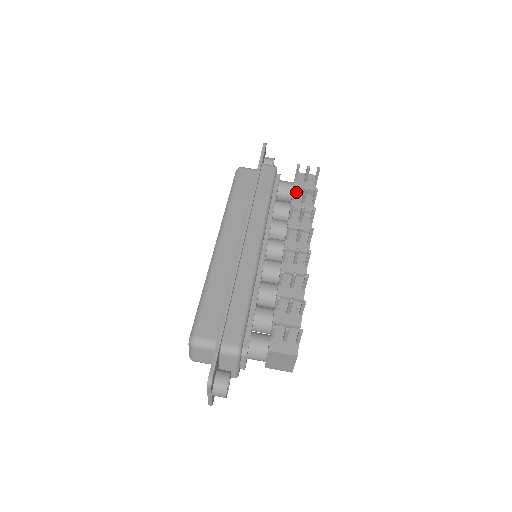
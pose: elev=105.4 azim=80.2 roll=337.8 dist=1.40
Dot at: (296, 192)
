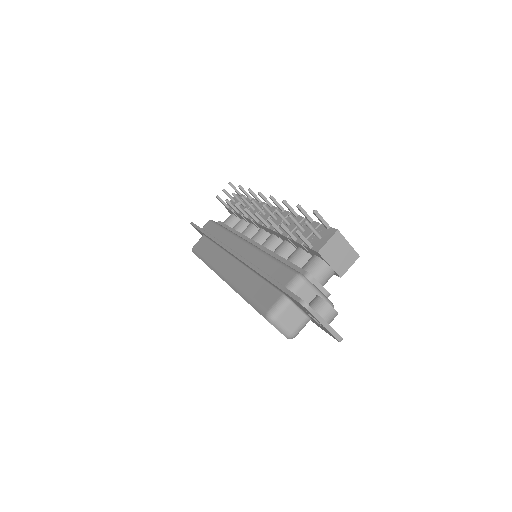
Dot at: occluded
